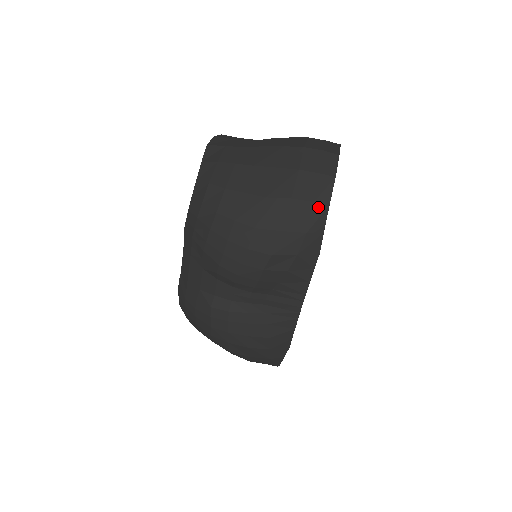
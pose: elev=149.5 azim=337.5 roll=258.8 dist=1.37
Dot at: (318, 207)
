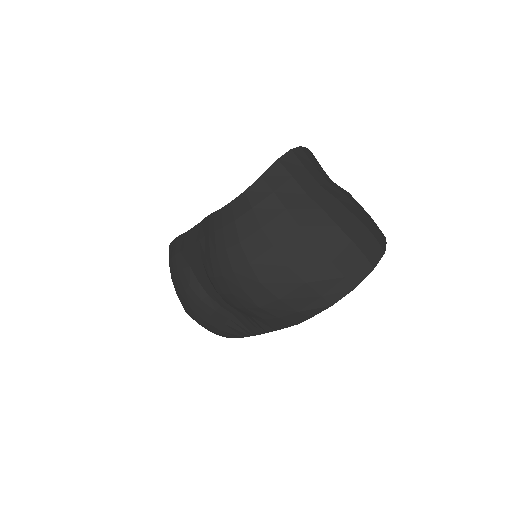
Dot at: (322, 302)
